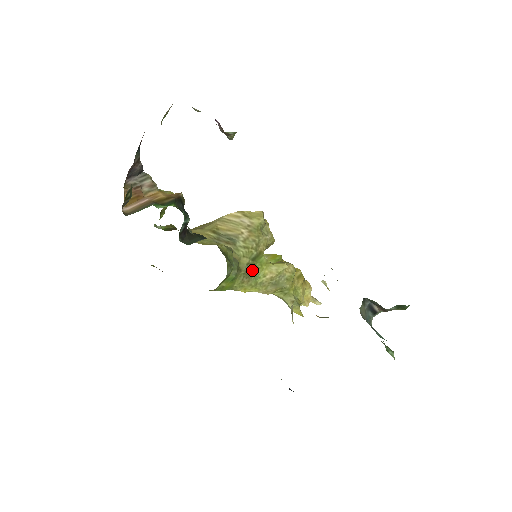
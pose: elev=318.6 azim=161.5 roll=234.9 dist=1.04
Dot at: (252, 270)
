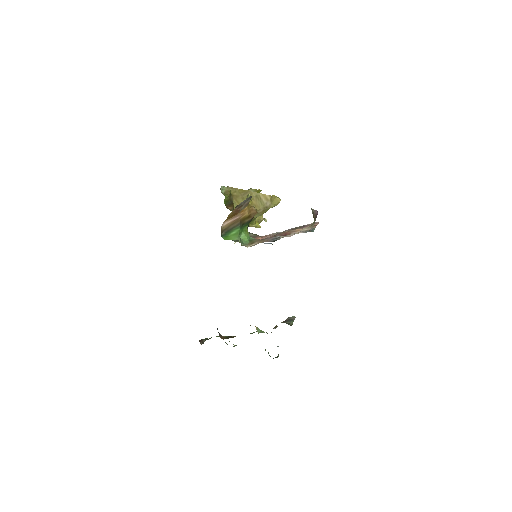
Dot at: occluded
